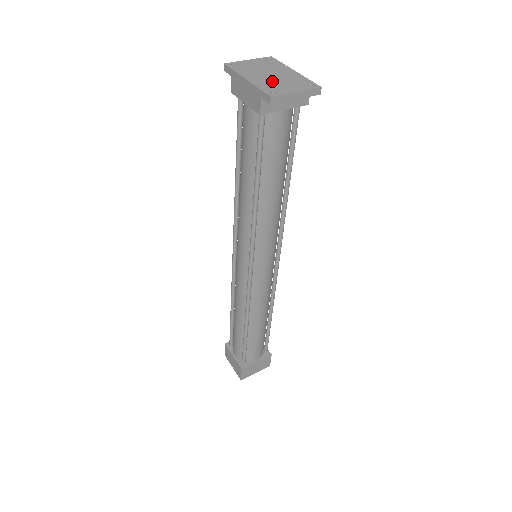
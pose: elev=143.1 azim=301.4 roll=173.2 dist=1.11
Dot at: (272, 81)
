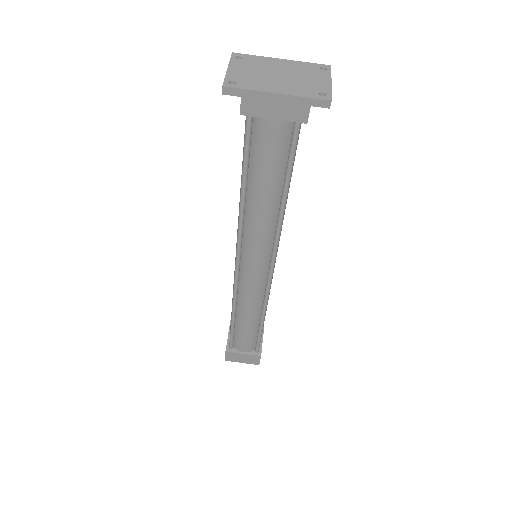
Dot at: (296, 82)
